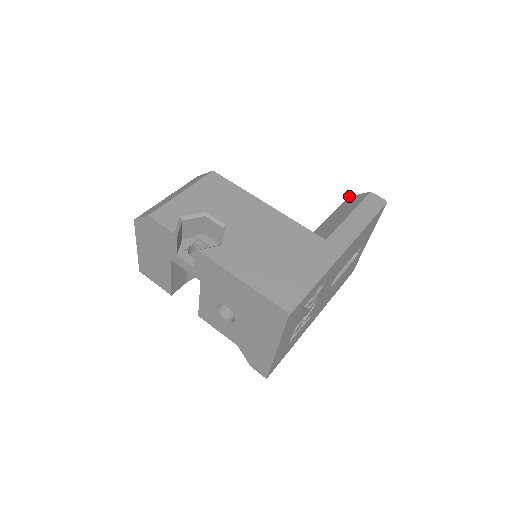
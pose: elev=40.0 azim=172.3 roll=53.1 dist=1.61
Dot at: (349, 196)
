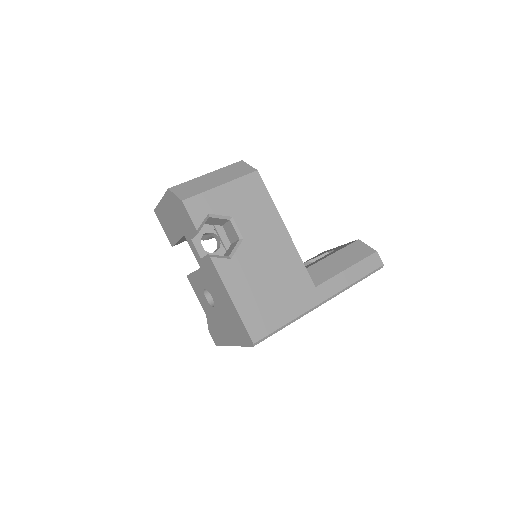
Dot at: occluded
